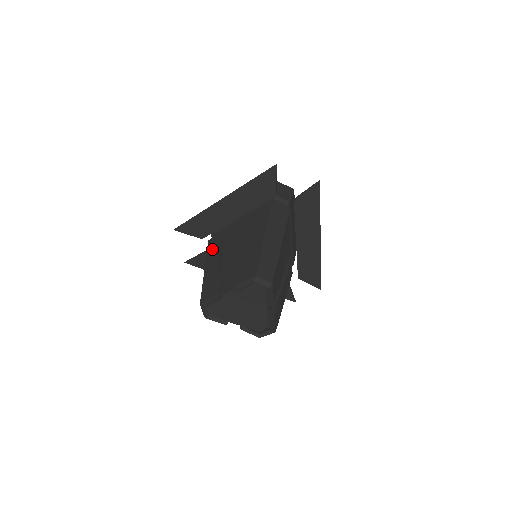
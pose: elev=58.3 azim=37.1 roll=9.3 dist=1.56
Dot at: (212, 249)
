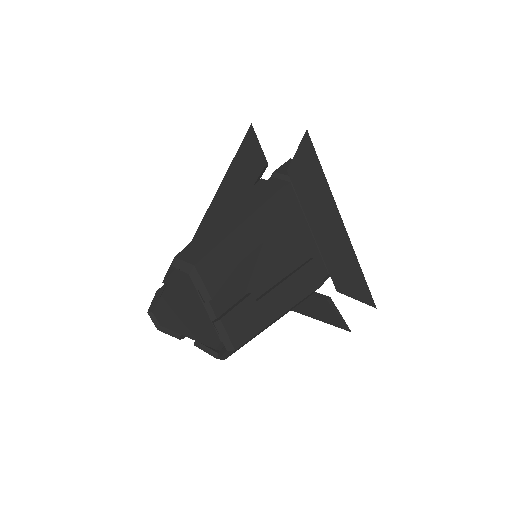
Dot at: occluded
